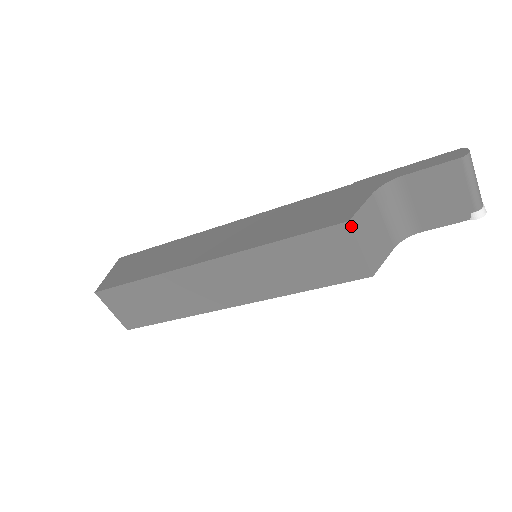
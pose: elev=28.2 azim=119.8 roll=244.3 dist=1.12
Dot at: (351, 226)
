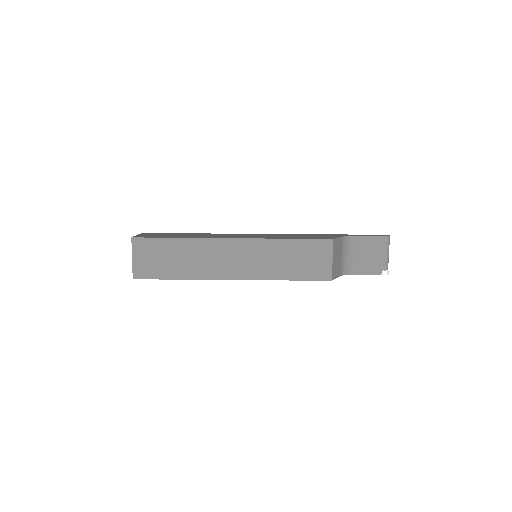
Dot at: (333, 243)
